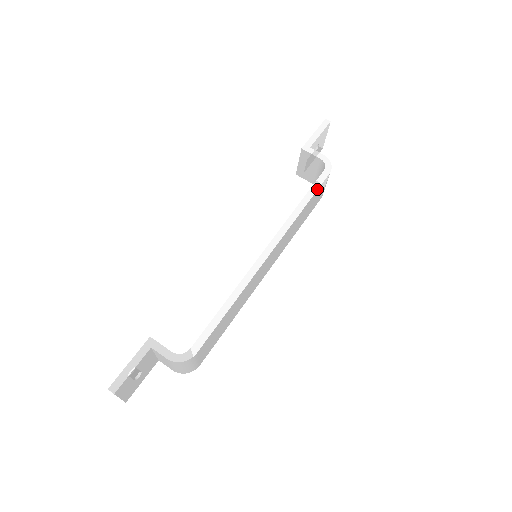
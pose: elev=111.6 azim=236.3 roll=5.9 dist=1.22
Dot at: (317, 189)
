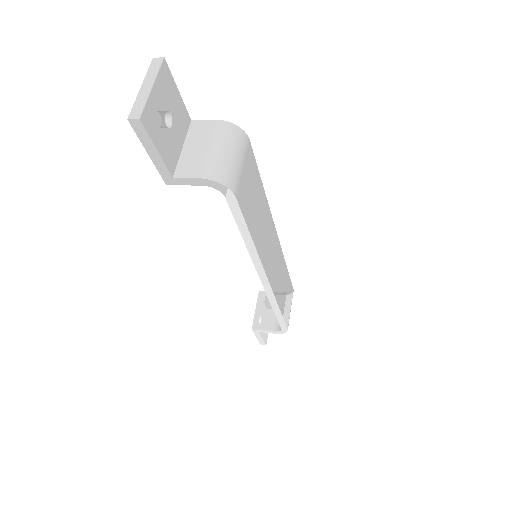
Dot at: (290, 279)
